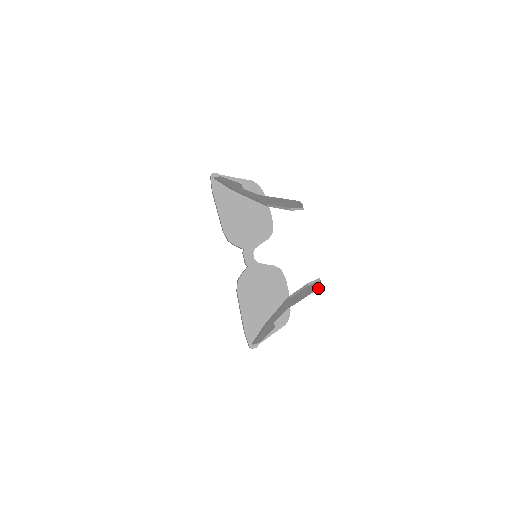
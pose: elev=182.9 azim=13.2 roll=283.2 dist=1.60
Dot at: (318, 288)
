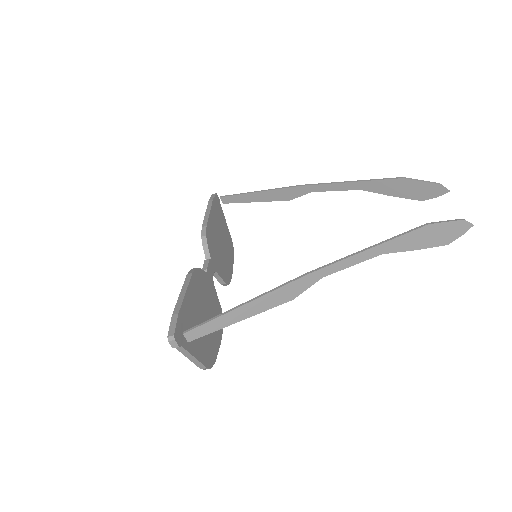
Dot at: occluded
